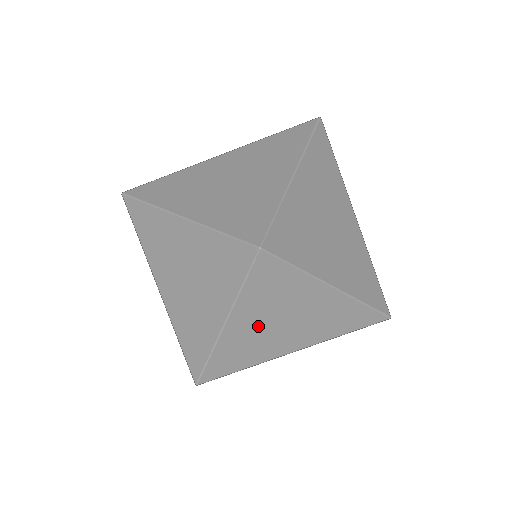
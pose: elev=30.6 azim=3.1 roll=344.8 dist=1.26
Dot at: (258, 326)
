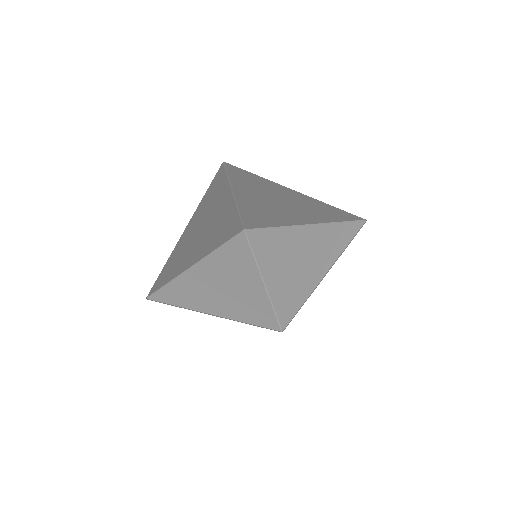
Dot at: occluded
